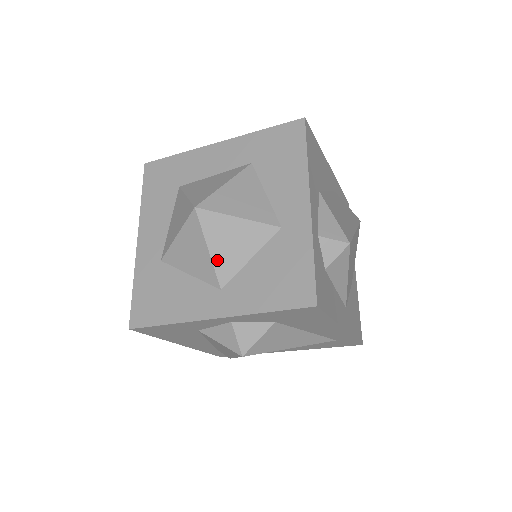
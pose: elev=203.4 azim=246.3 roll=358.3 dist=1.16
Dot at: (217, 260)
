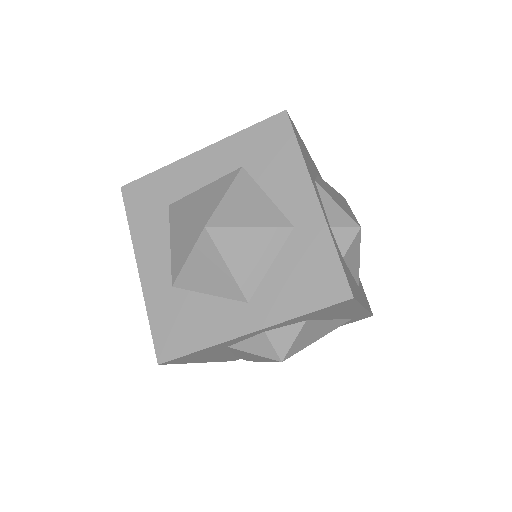
Dot at: (238, 274)
